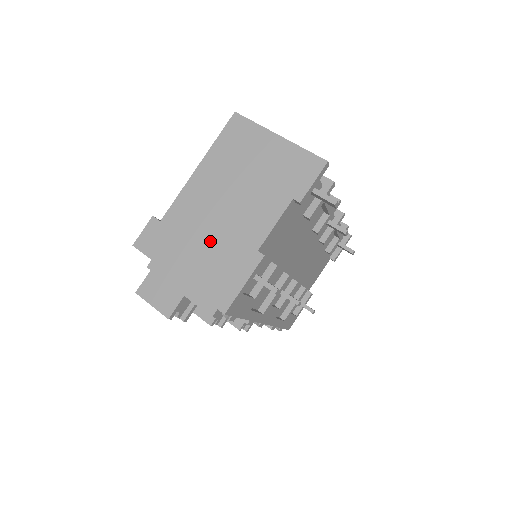
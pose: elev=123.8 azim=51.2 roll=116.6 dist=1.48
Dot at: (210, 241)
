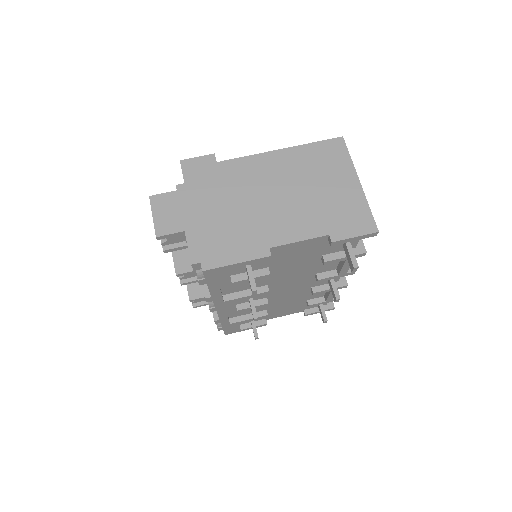
Dot at: (241, 209)
